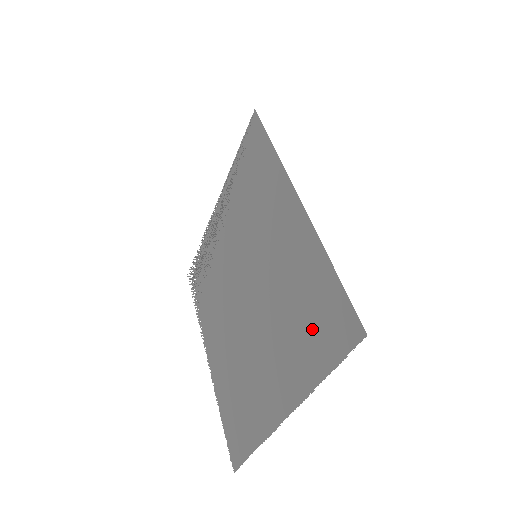
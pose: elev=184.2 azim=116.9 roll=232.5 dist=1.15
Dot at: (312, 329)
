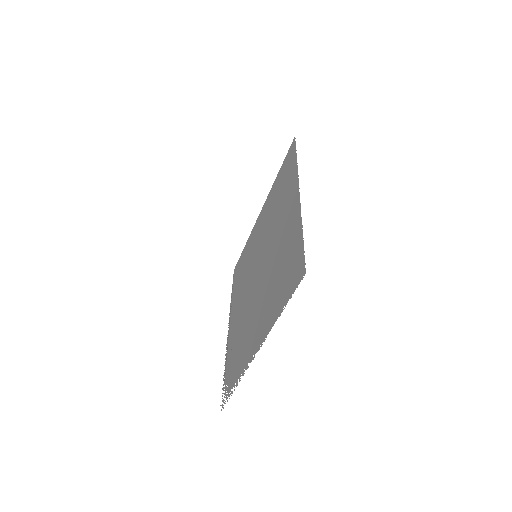
Dot at: (285, 178)
